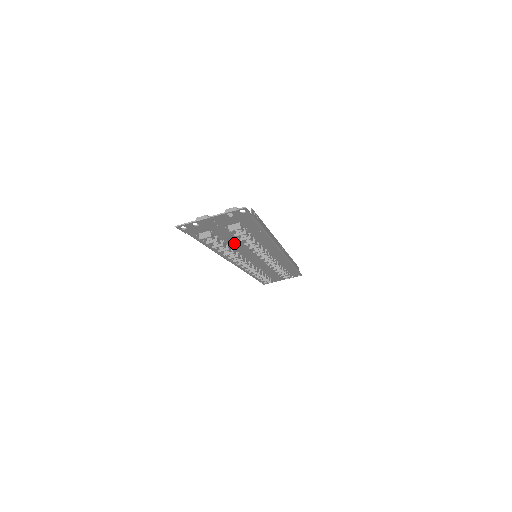
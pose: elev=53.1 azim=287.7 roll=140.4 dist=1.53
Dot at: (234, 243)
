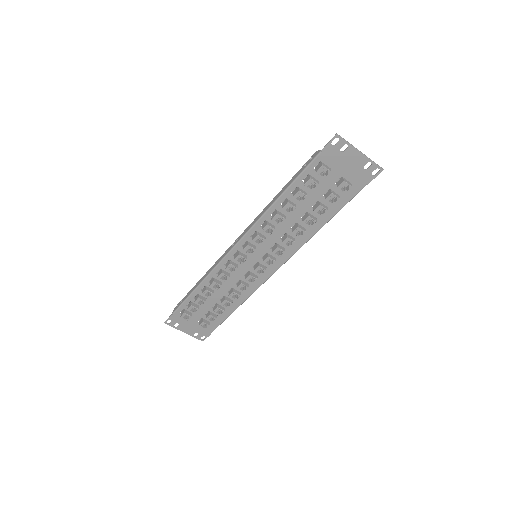
Dot at: (298, 209)
